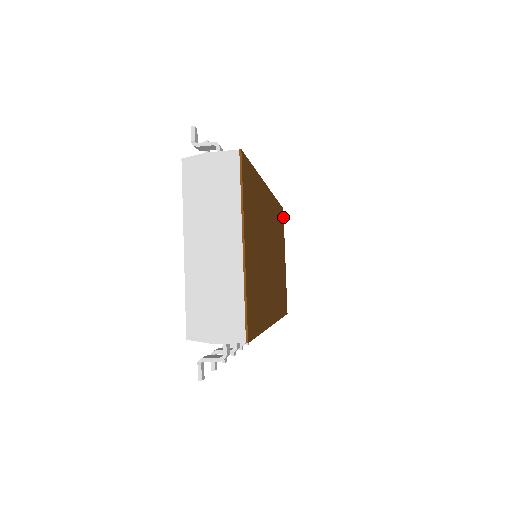
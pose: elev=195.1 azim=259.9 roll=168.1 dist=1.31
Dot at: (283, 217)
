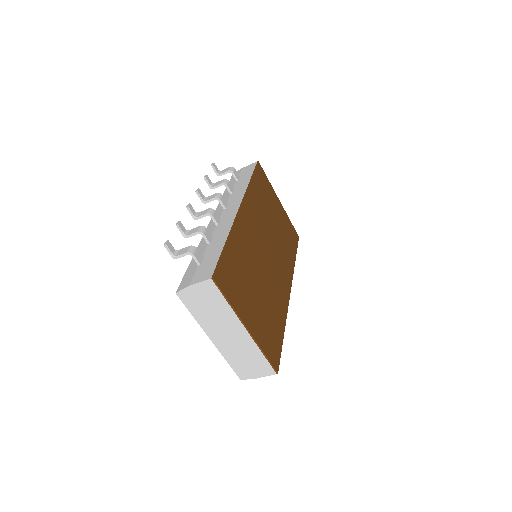
Dot at: (261, 169)
